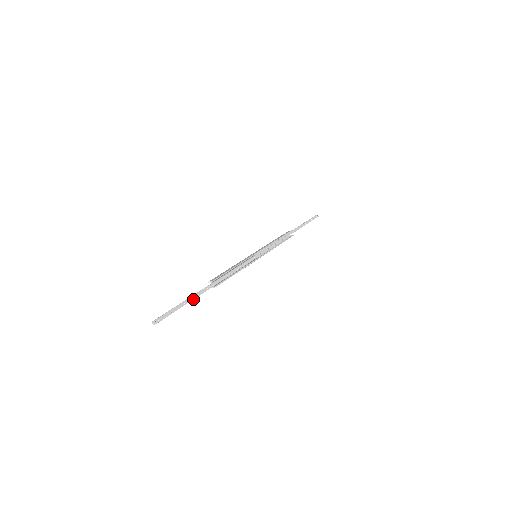
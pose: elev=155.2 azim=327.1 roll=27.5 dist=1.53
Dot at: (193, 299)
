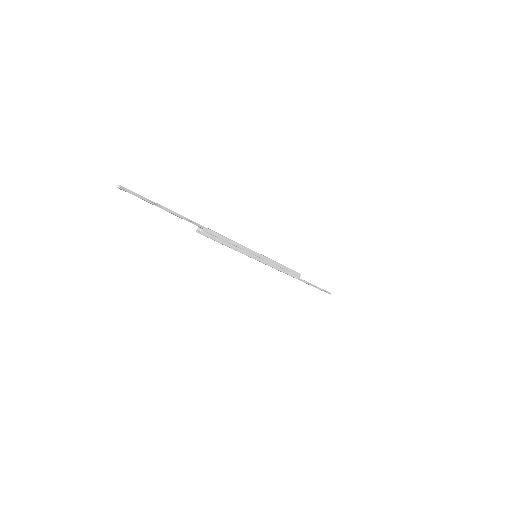
Dot at: (174, 212)
